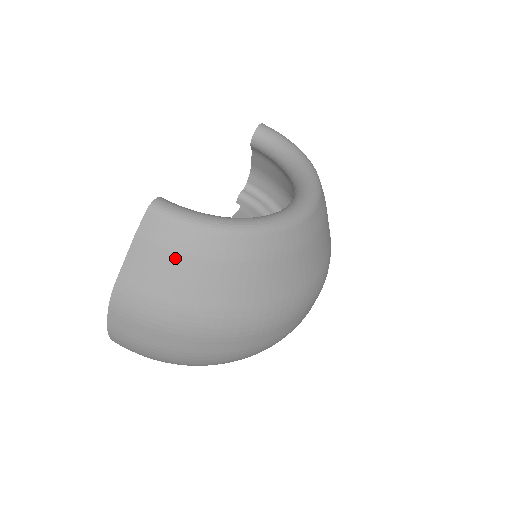
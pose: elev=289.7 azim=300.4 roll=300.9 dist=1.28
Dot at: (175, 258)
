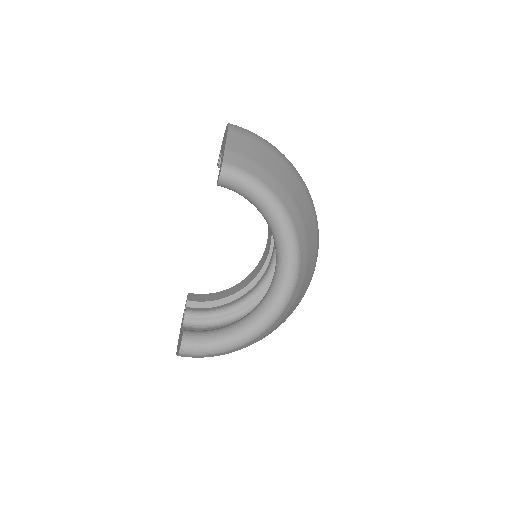
Dot at: occluded
